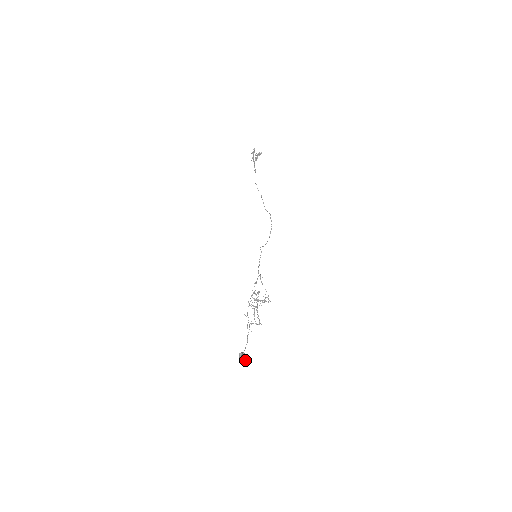
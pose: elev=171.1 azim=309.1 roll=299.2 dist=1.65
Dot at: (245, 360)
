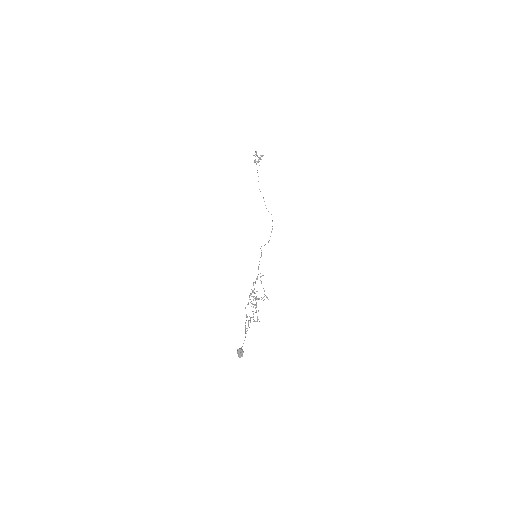
Dot at: occluded
